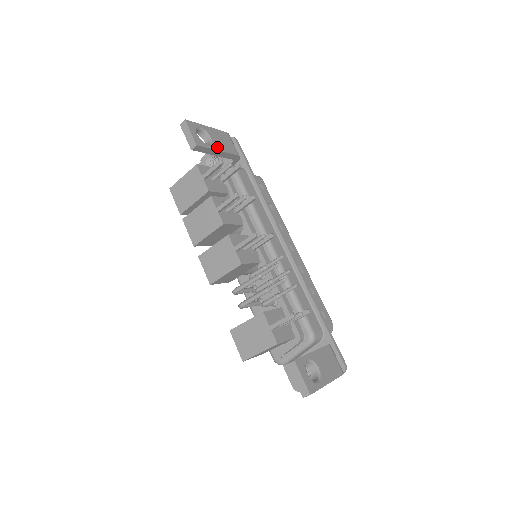
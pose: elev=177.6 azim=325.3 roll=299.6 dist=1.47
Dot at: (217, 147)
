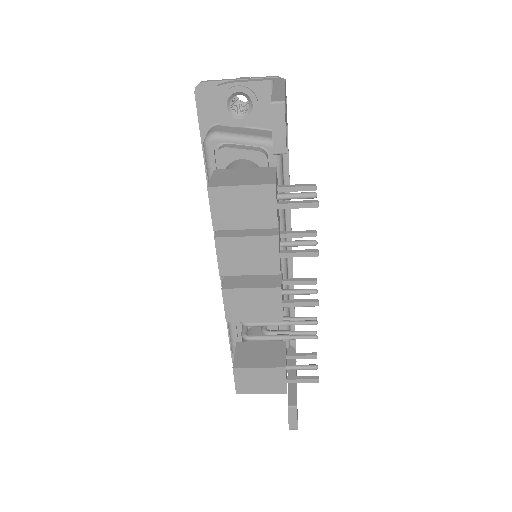
Dot at: occluded
